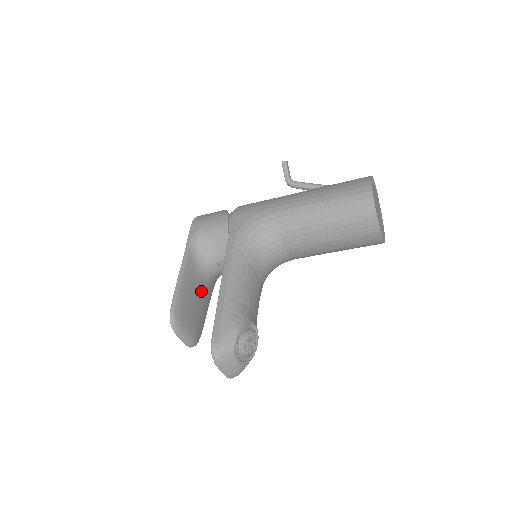
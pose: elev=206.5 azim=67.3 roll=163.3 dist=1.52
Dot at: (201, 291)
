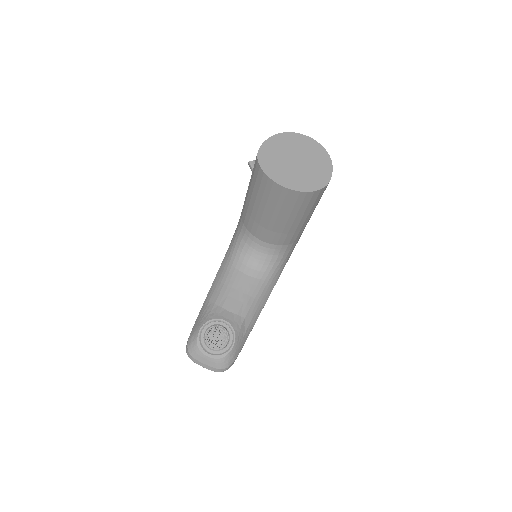
Dot at: occluded
